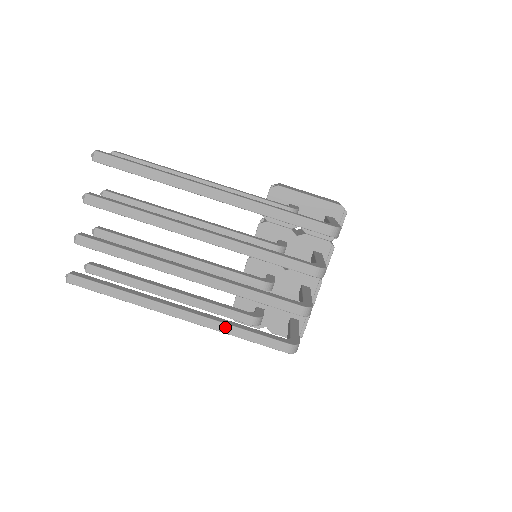
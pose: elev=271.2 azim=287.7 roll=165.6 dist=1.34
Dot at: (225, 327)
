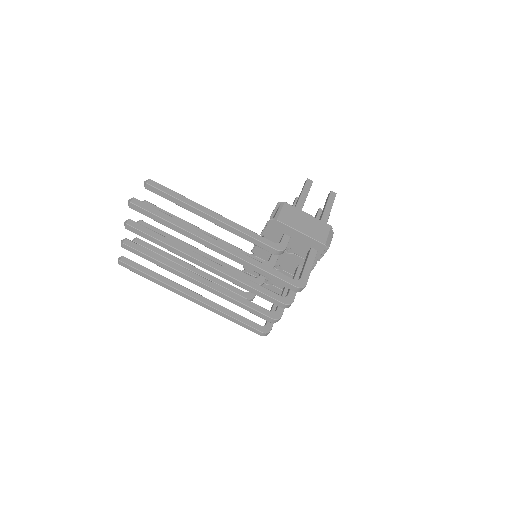
Dot at: (221, 313)
